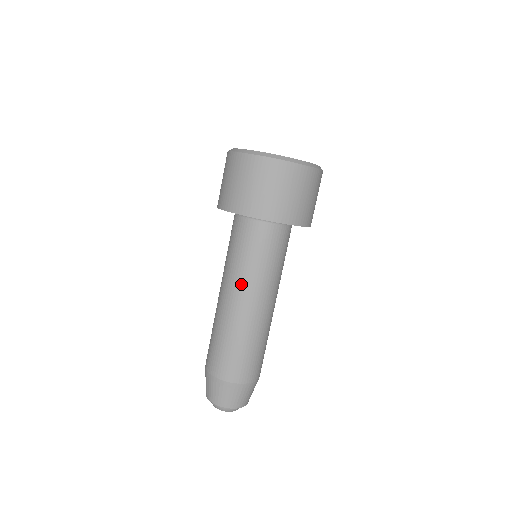
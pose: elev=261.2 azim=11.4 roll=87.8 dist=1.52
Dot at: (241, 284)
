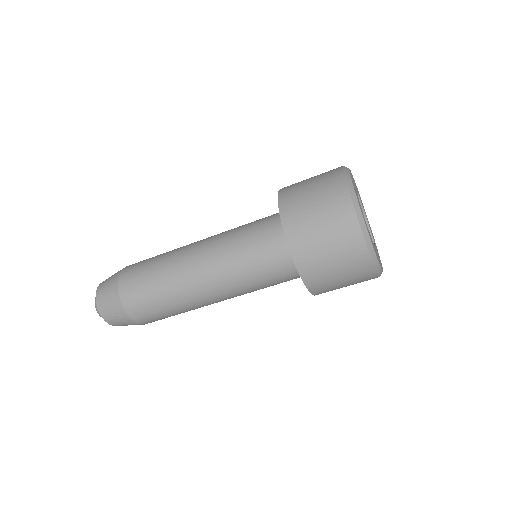
Dot at: occluded
